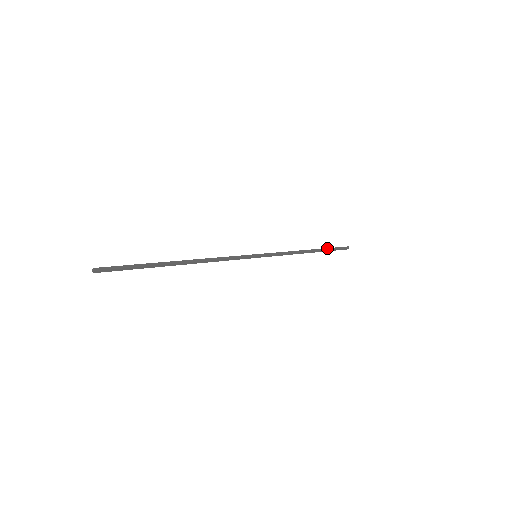
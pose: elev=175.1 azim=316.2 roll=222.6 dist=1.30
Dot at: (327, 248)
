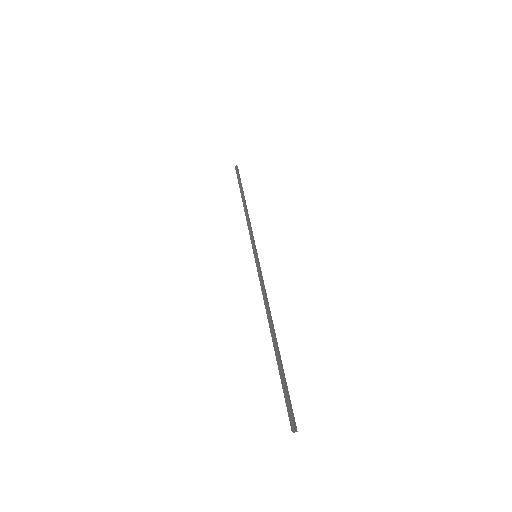
Dot at: (241, 185)
